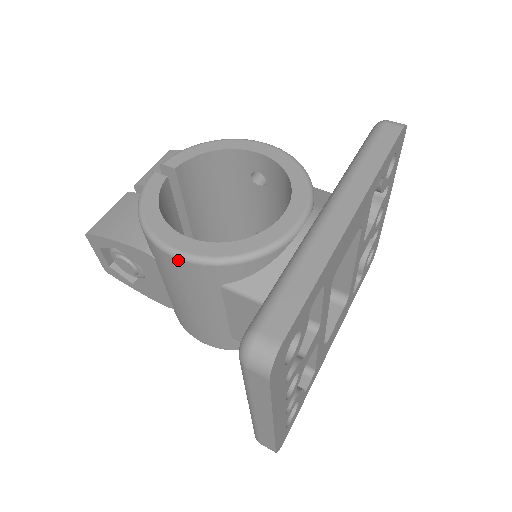
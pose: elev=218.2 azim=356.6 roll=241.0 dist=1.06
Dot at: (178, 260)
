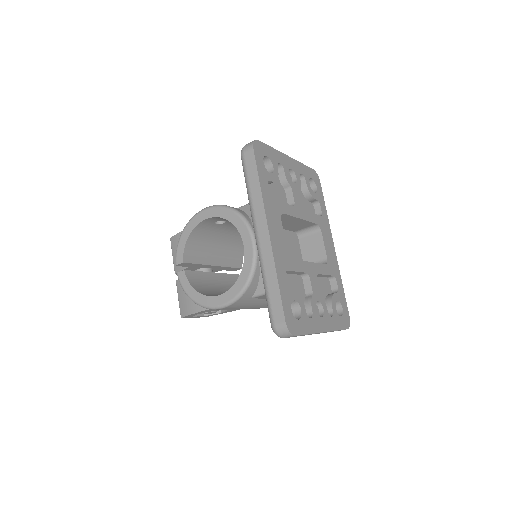
Dot at: (225, 308)
